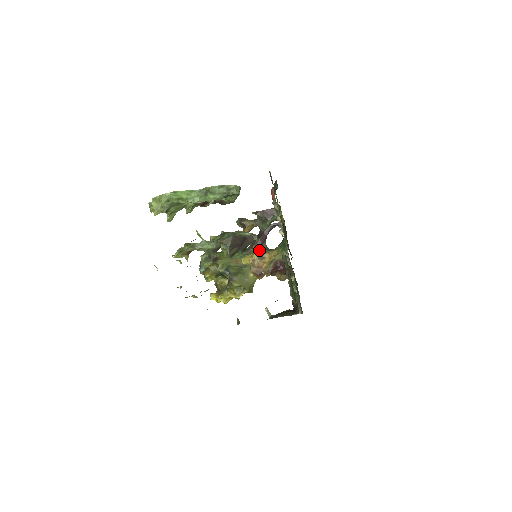
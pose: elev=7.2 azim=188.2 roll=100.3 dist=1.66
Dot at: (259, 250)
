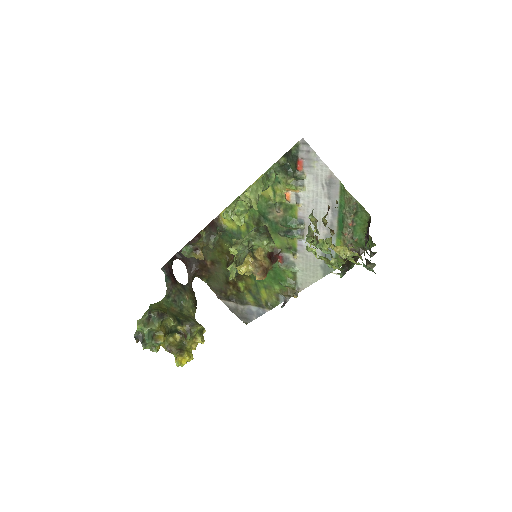
Dot at: (249, 253)
